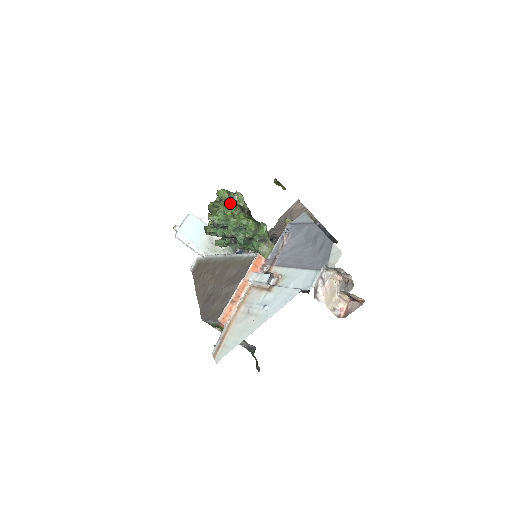
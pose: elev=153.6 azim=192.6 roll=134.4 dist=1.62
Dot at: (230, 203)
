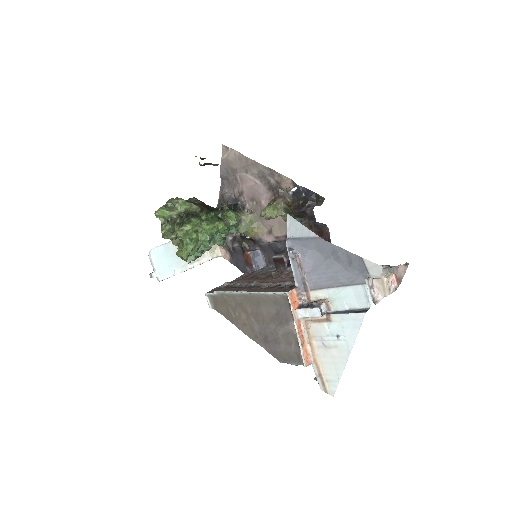
Dot at: (186, 226)
